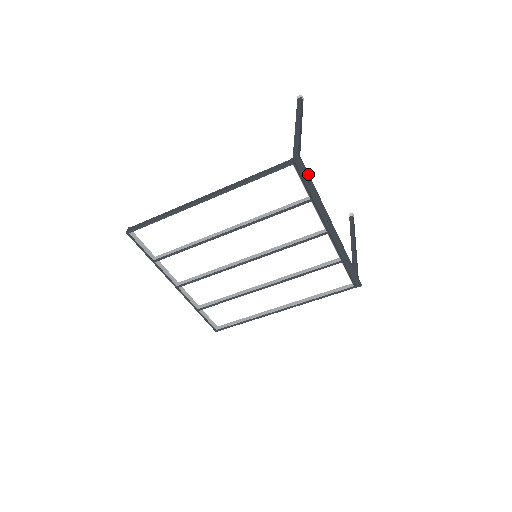
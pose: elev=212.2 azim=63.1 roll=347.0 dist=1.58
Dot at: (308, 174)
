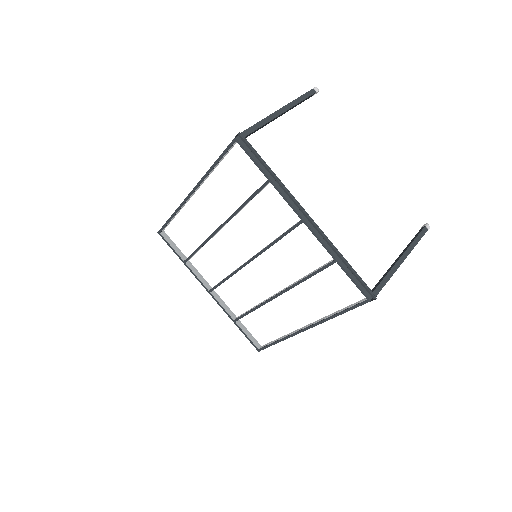
Dot at: (252, 149)
